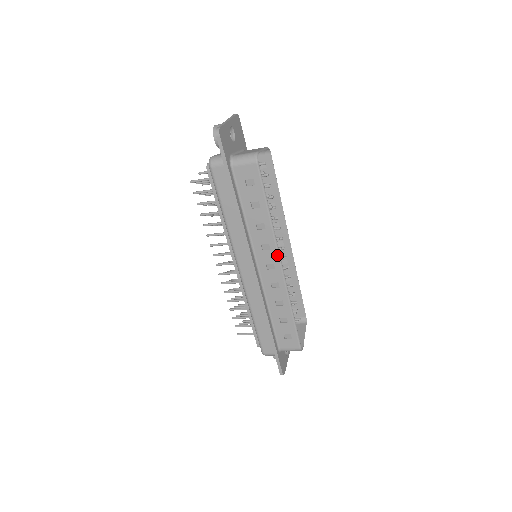
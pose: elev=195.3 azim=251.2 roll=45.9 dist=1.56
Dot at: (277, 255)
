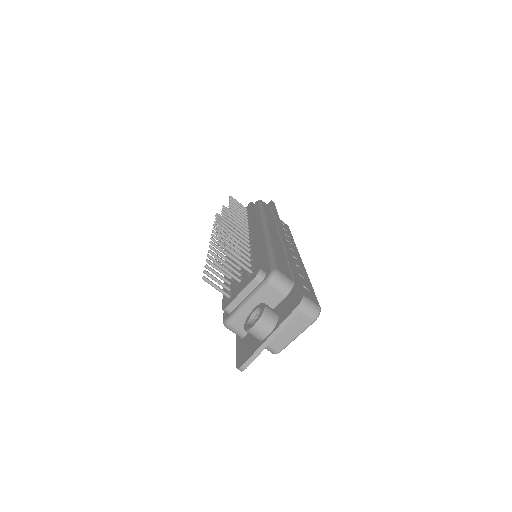
Dot at: occluded
